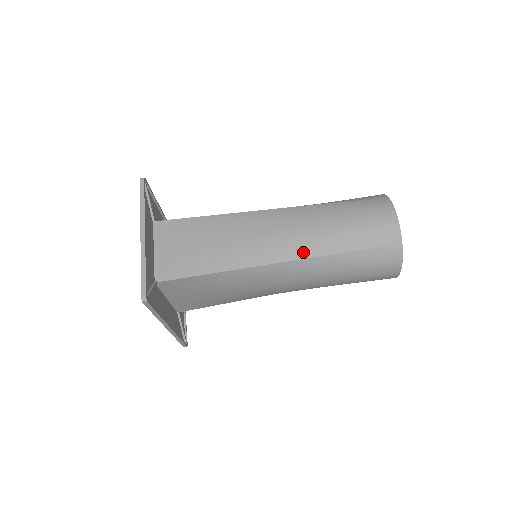
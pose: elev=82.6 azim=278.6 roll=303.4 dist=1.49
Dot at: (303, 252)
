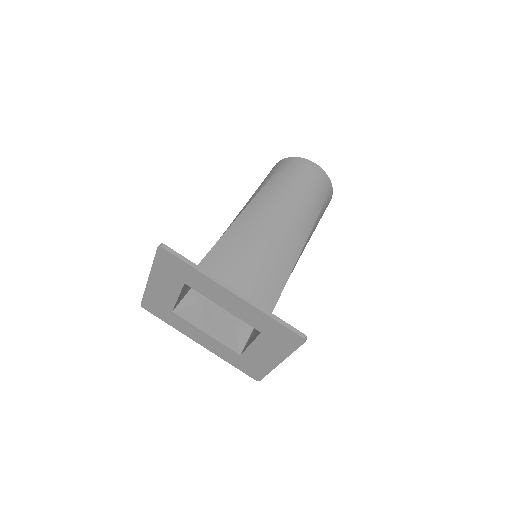
Dot at: occluded
